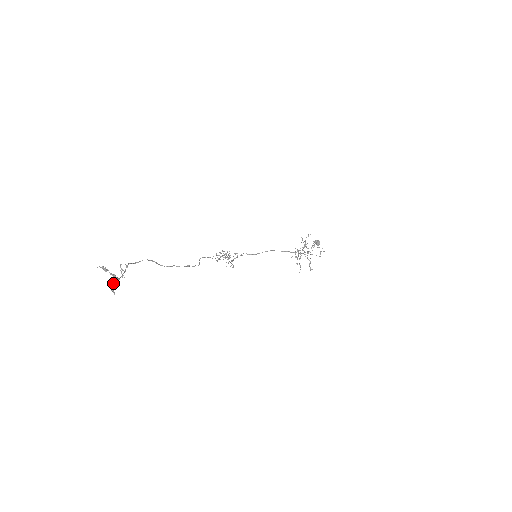
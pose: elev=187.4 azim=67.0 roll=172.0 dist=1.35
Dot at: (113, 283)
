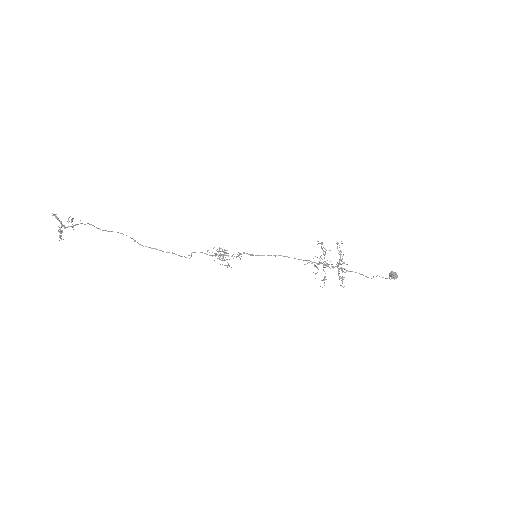
Dot at: (60, 229)
